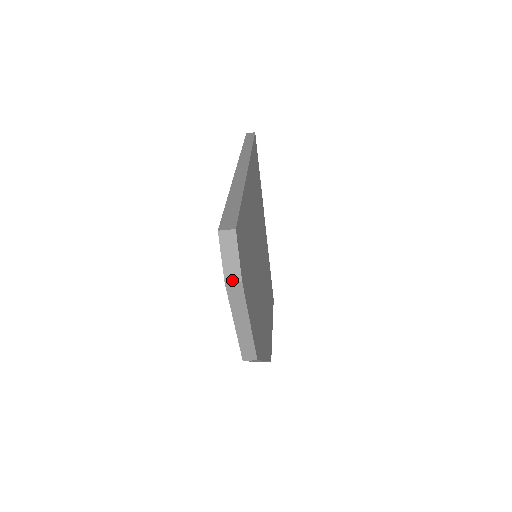
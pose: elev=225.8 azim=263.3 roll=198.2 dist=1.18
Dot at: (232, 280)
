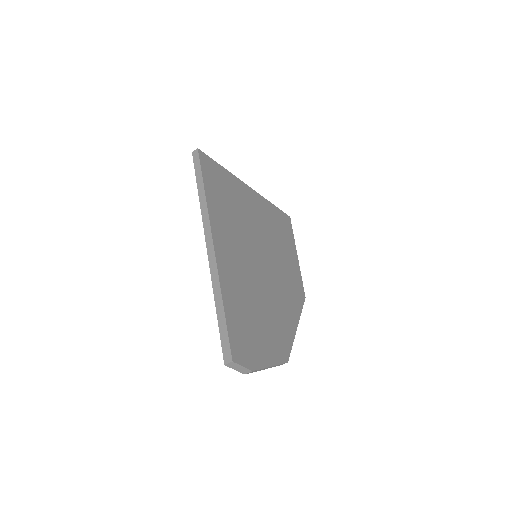
Dot at: (247, 373)
